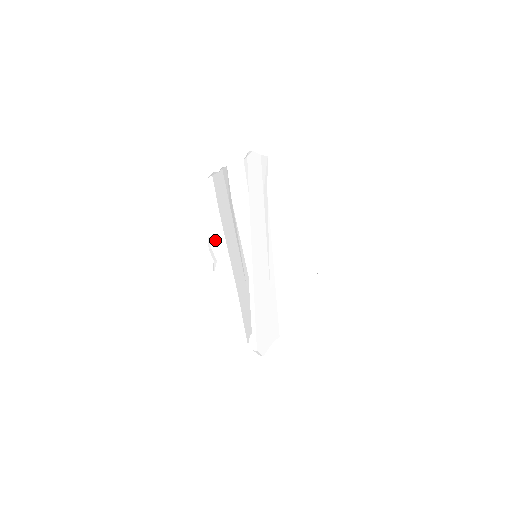
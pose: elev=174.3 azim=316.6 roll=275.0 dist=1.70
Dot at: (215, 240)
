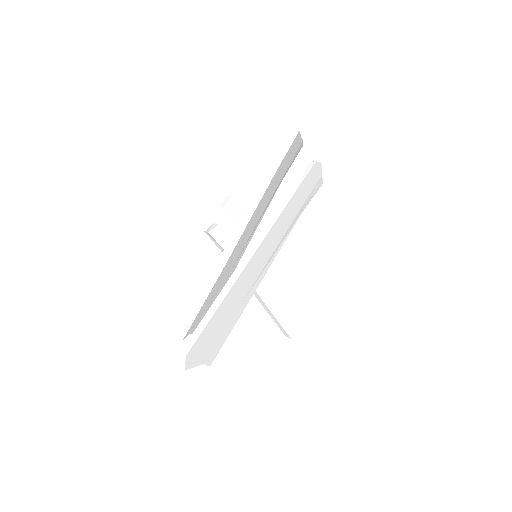
Dot at: (233, 204)
